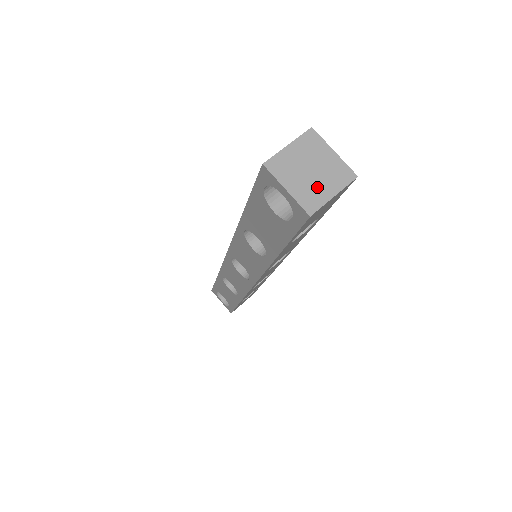
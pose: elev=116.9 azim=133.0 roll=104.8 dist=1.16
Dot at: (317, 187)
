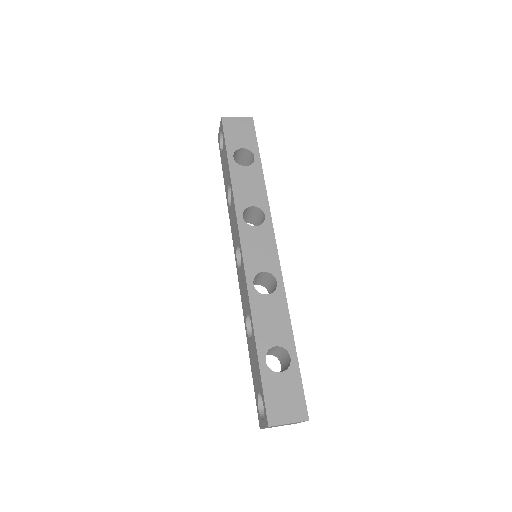
Dot at: occluded
